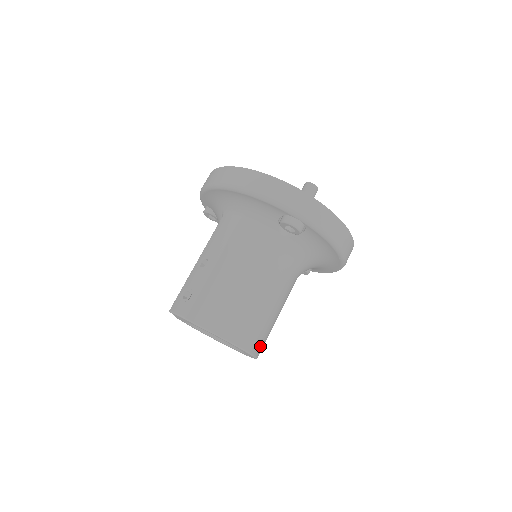
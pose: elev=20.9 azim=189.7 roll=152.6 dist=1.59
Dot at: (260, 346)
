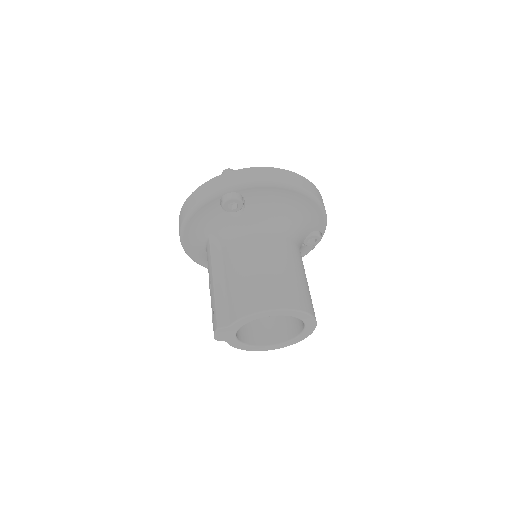
Dot at: (296, 300)
